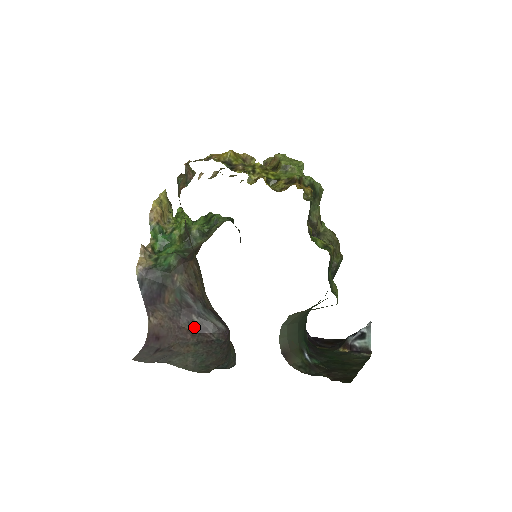
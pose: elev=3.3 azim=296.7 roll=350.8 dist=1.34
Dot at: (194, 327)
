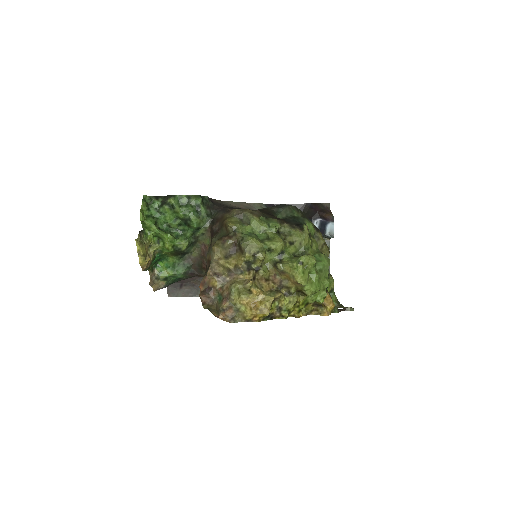
Dot at: occluded
